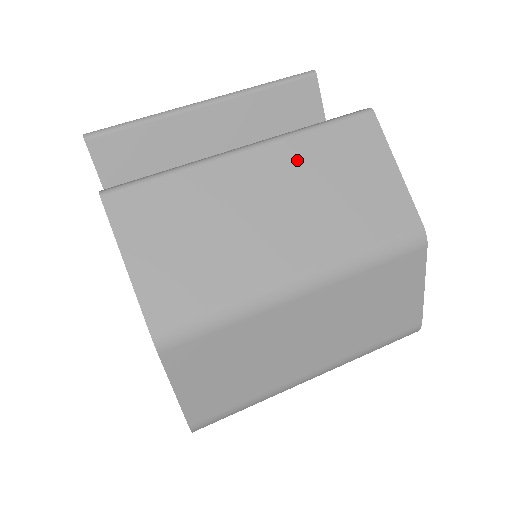
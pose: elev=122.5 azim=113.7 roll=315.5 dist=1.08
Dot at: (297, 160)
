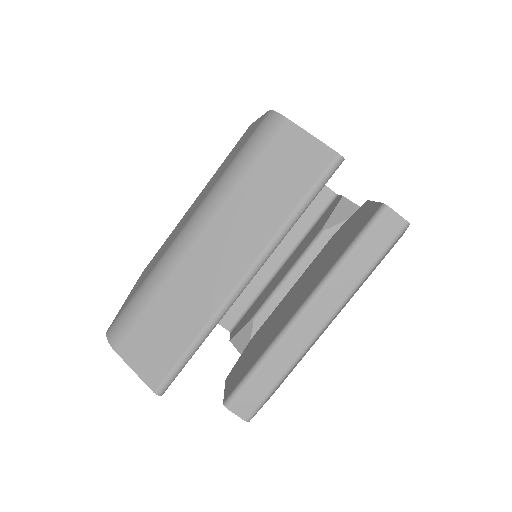
Dot at: occluded
